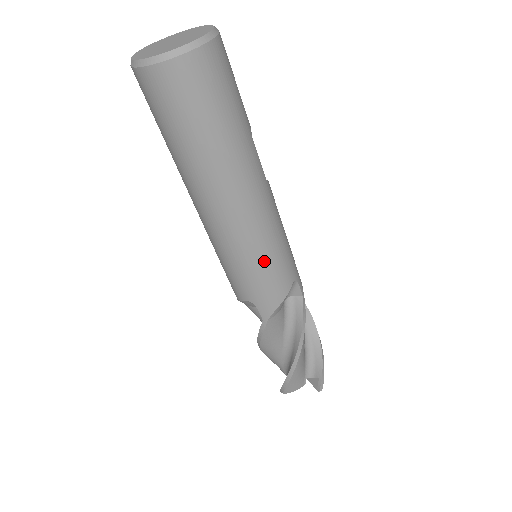
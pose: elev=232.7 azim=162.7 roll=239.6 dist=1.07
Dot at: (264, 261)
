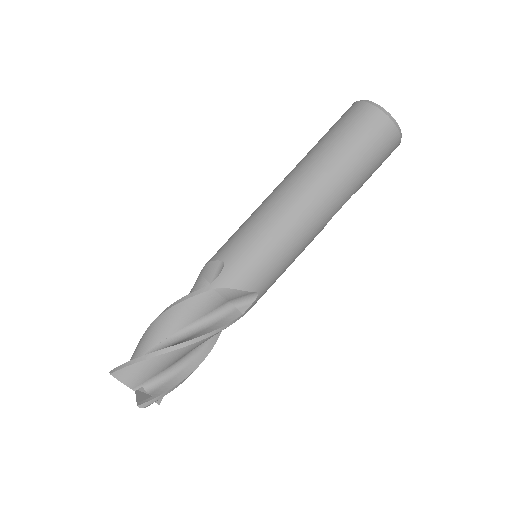
Dot at: (273, 249)
